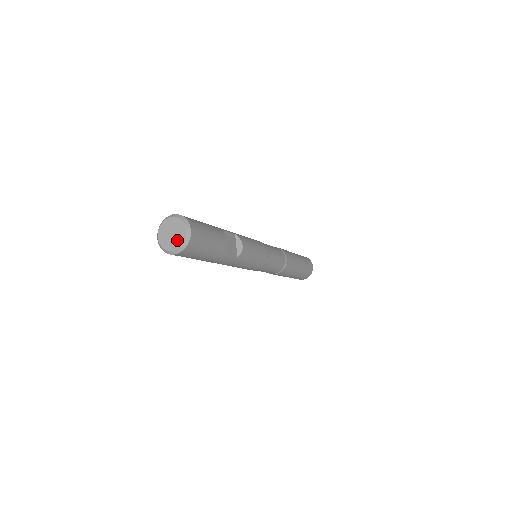
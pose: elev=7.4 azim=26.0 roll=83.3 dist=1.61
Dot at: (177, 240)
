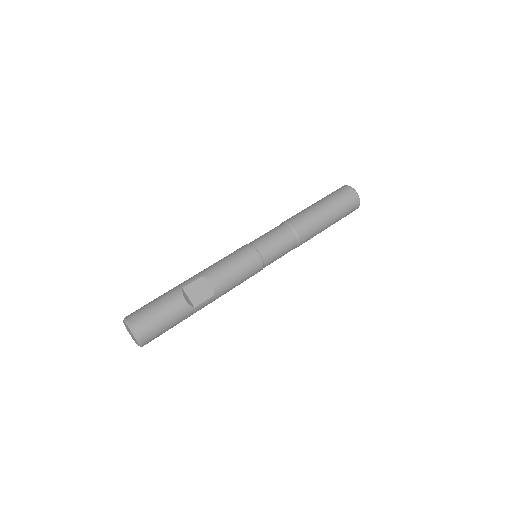
Dot at: (134, 339)
